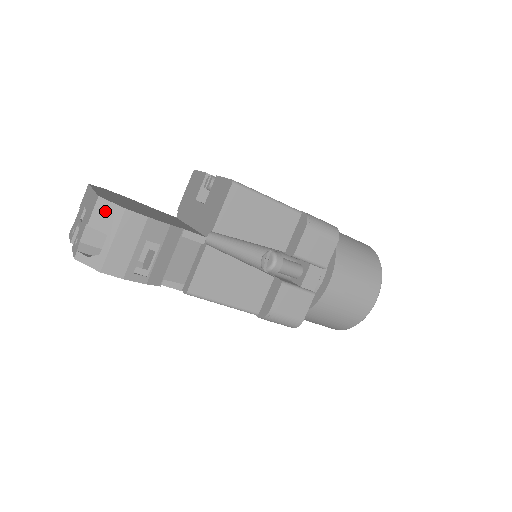
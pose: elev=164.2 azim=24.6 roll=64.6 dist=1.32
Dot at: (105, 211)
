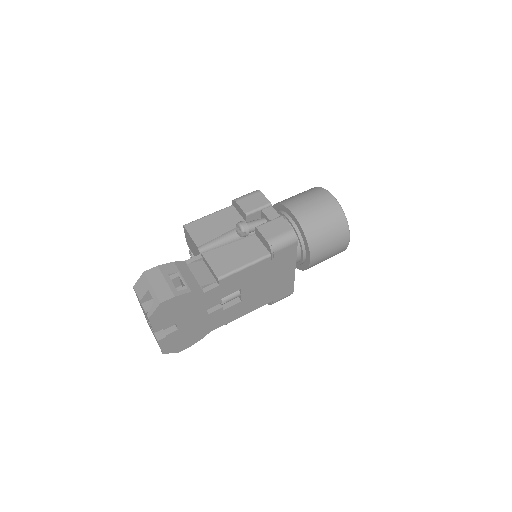
Dot at: (139, 286)
